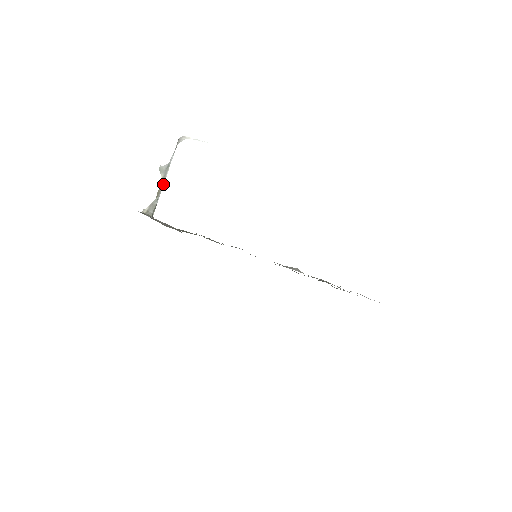
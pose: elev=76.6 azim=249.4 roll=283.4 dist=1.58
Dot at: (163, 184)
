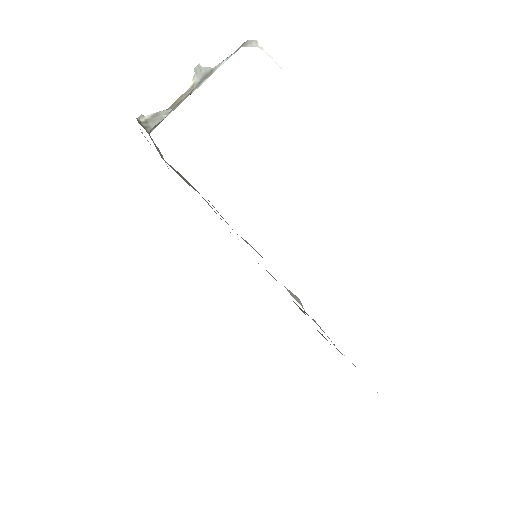
Dot at: (189, 94)
